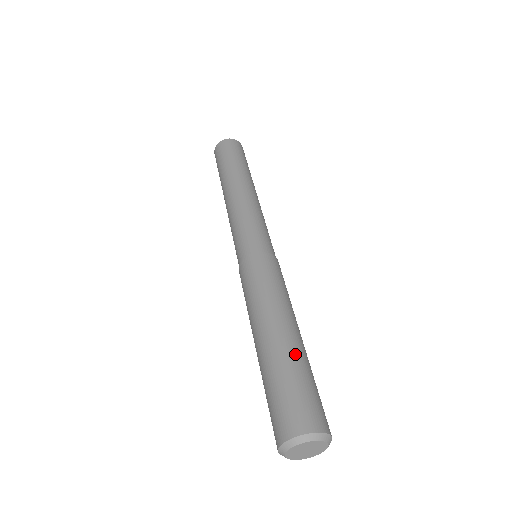
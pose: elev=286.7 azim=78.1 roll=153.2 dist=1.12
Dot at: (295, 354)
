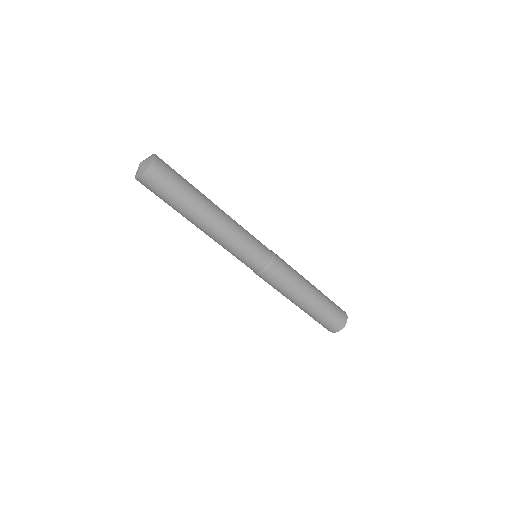
Dot at: (320, 307)
